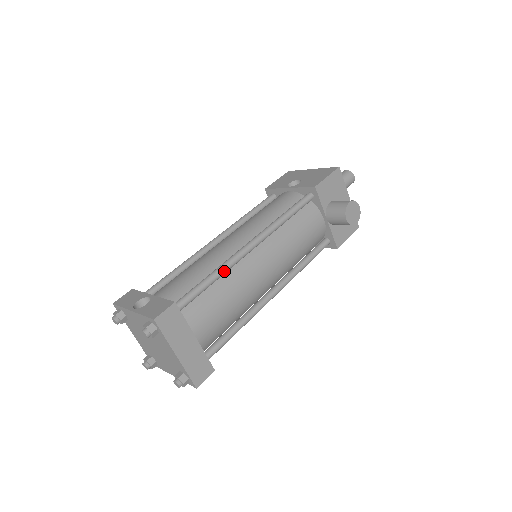
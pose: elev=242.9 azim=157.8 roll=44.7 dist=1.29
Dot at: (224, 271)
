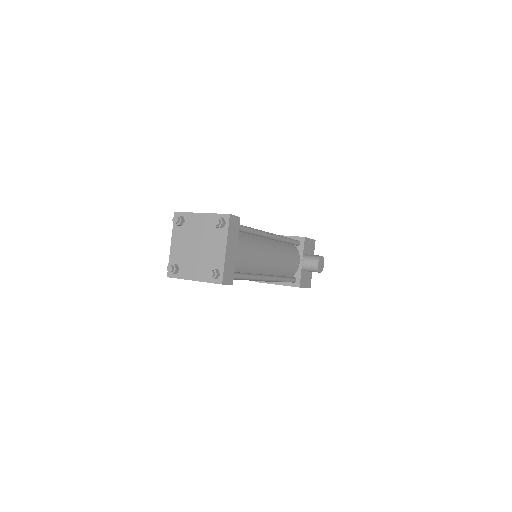
Dot at: (258, 232)
